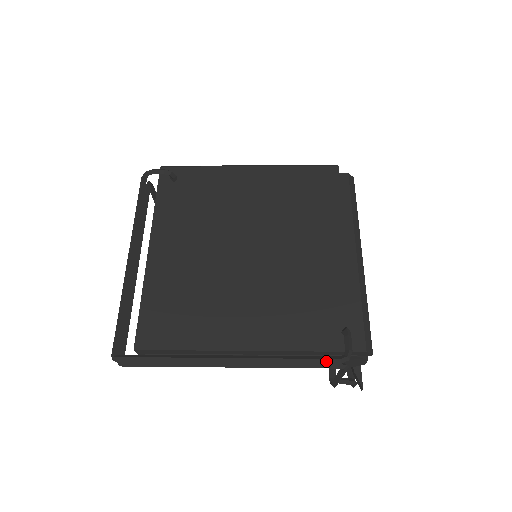
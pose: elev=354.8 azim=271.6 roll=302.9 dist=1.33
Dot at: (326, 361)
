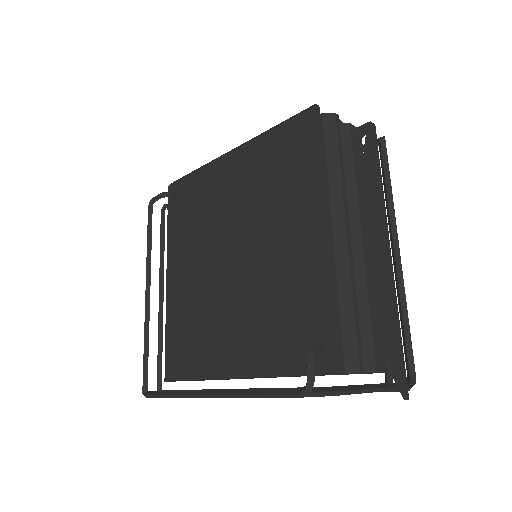
Dot at: (287, 395)
